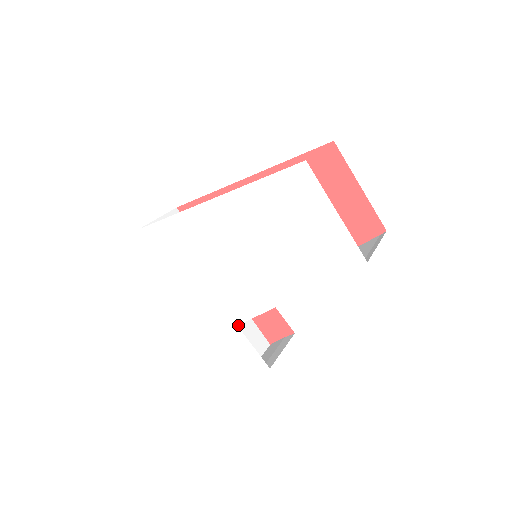
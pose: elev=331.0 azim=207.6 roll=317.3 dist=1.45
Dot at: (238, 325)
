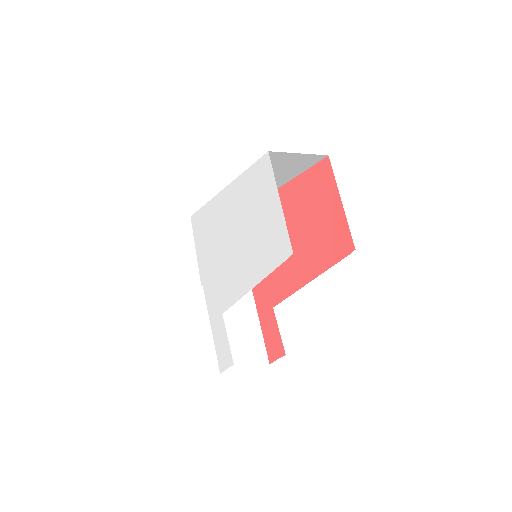
Dot at: (243, 329)
